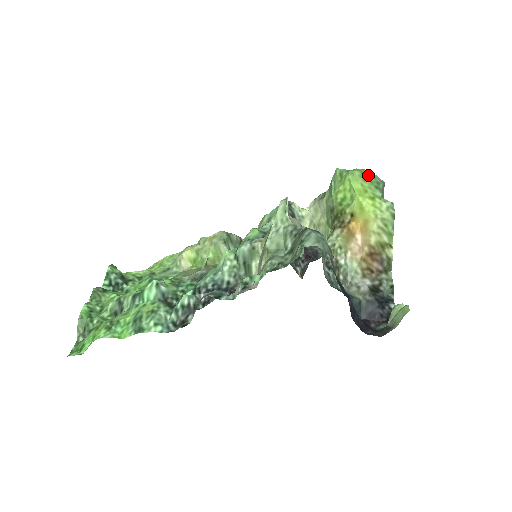
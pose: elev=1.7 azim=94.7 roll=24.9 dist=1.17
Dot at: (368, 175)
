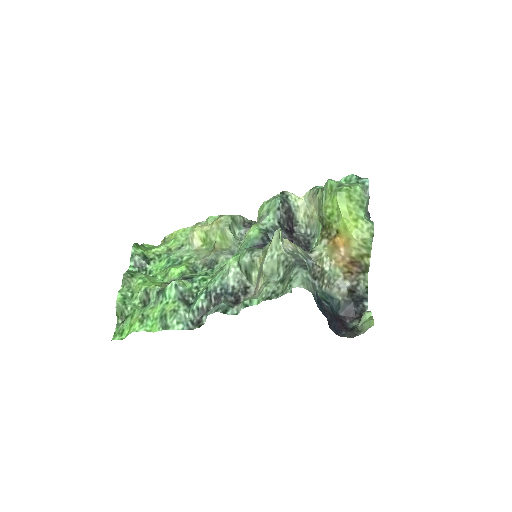
Dot at: (355, 193)
